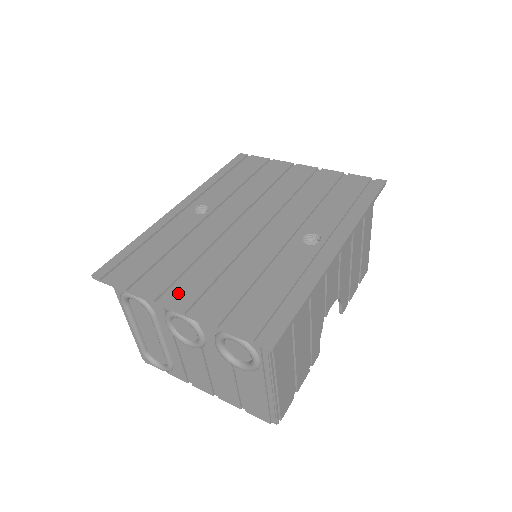
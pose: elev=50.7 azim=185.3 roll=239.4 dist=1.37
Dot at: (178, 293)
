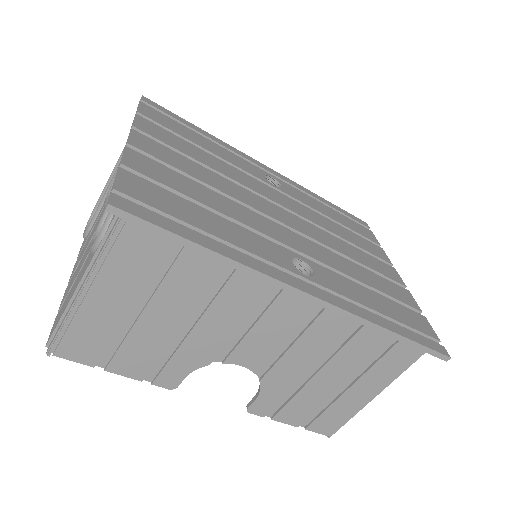
Dot at: (152, 143)
